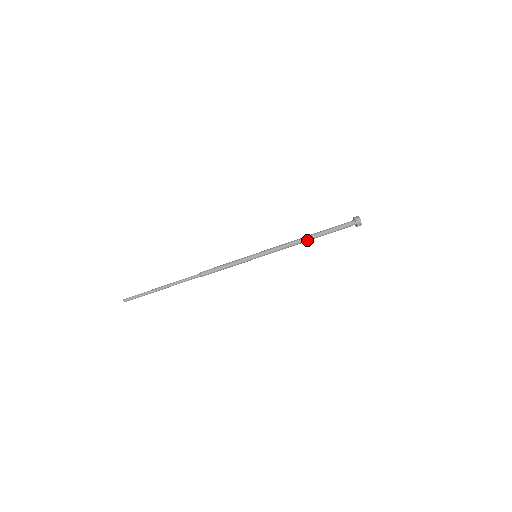
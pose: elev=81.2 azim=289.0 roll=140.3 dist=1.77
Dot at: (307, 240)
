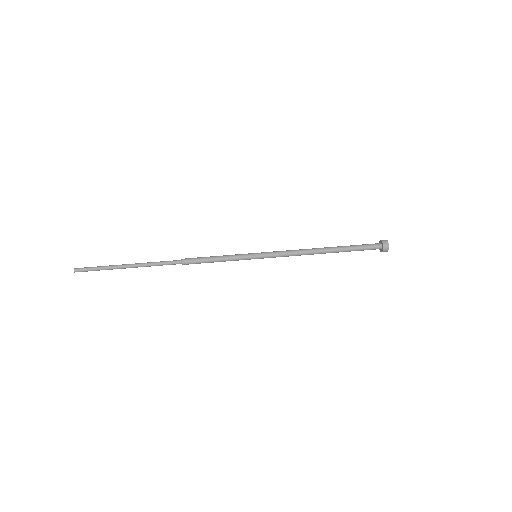
Dot at: (321, 250)
